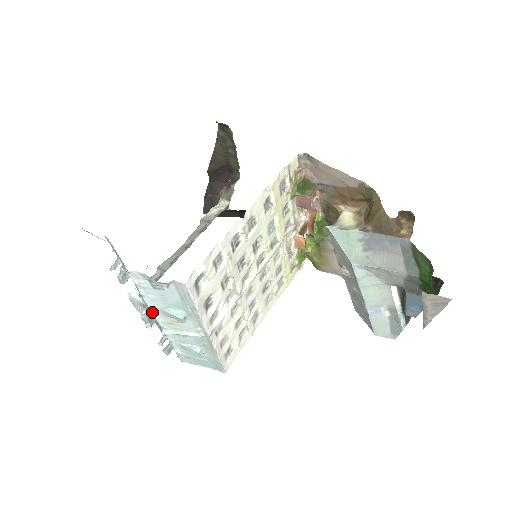
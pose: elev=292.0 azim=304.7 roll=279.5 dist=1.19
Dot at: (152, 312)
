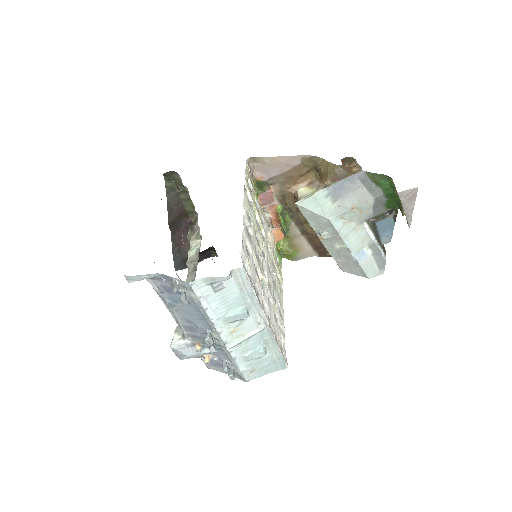
Dot at: (215, 327)
